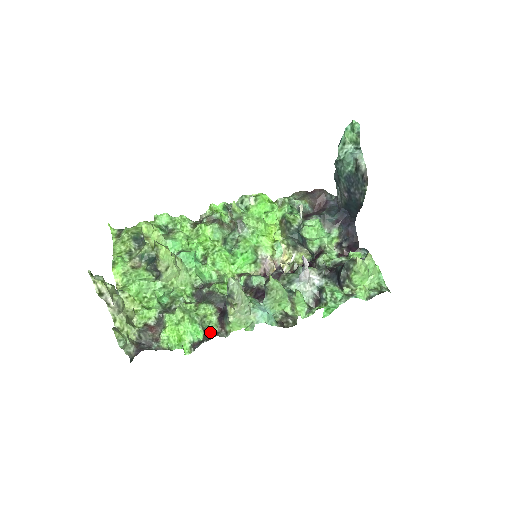
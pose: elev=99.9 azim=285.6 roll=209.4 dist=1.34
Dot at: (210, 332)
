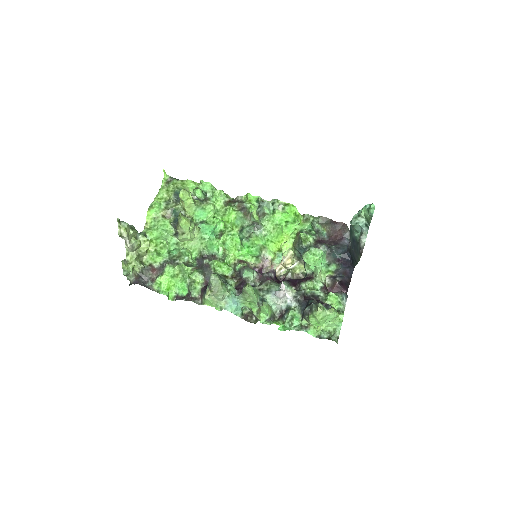
Dot at: (191, 295)
